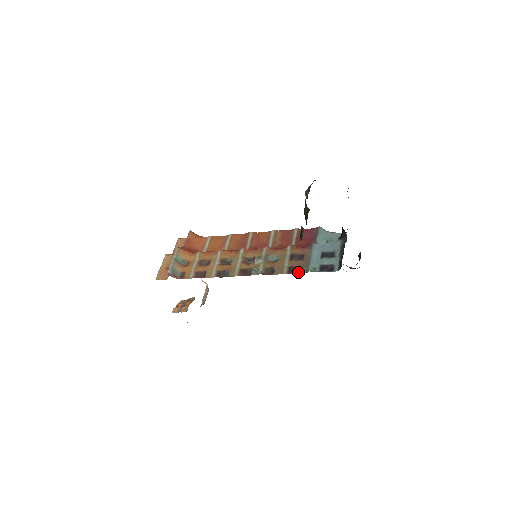
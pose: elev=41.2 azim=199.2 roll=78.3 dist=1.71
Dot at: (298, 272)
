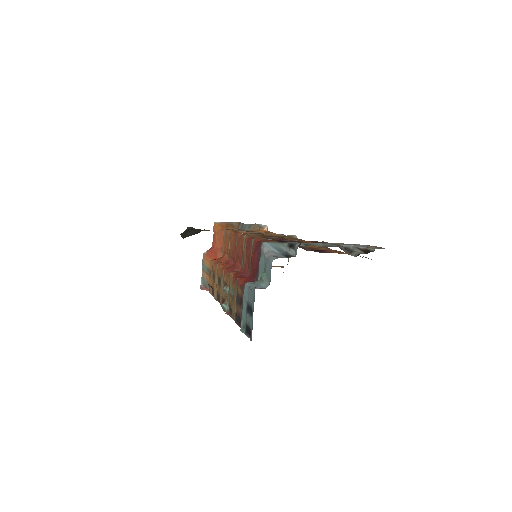
Dot at: (239, 324)
